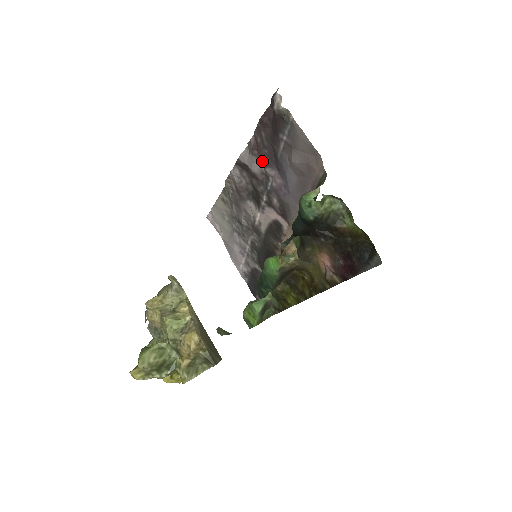
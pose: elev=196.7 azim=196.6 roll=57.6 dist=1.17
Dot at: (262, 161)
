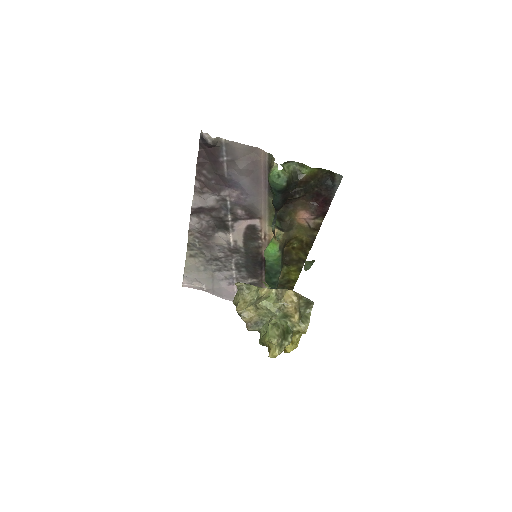
Dot at: (214, 191)
